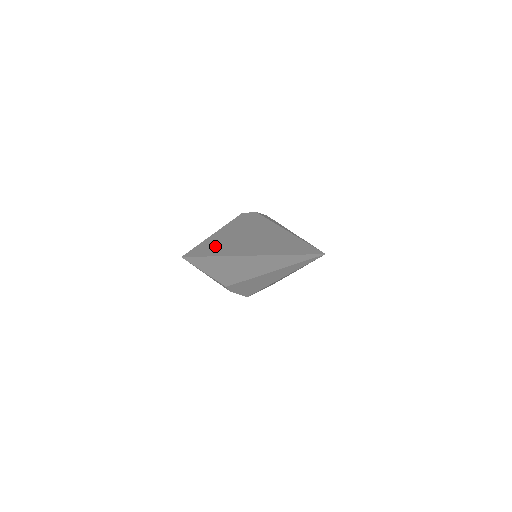
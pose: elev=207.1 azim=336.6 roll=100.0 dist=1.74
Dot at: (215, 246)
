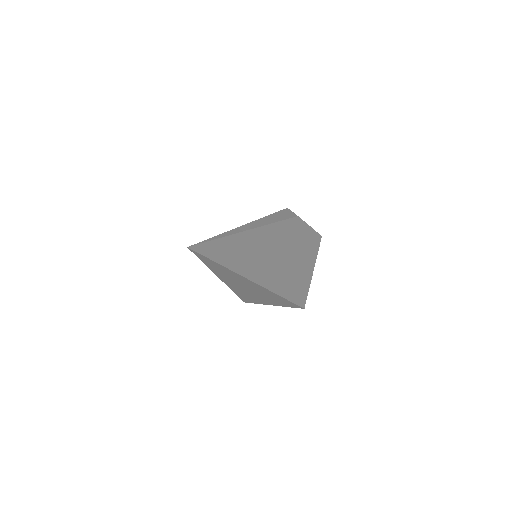
Dot at: occluded
